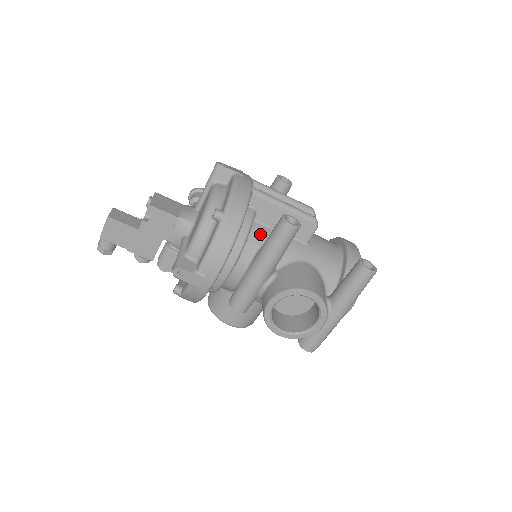
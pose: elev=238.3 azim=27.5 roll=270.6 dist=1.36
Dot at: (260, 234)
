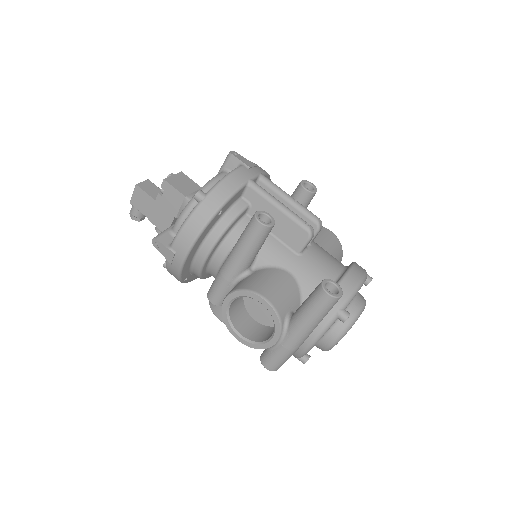
Dot at: occluded
